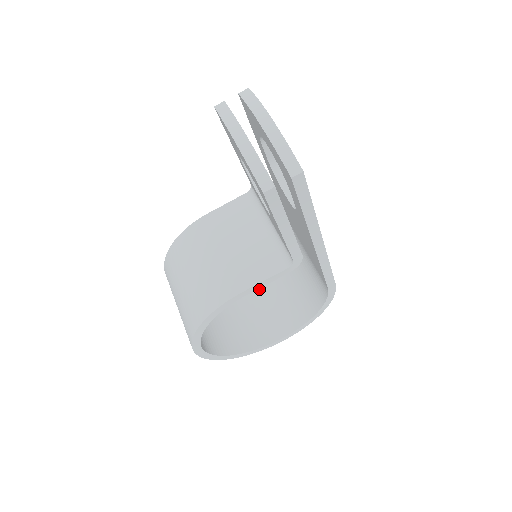
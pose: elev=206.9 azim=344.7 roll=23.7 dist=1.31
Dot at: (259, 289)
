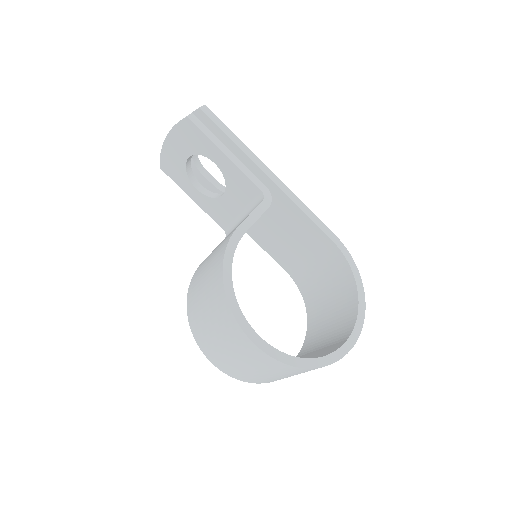
Dot at: (311, 347)
